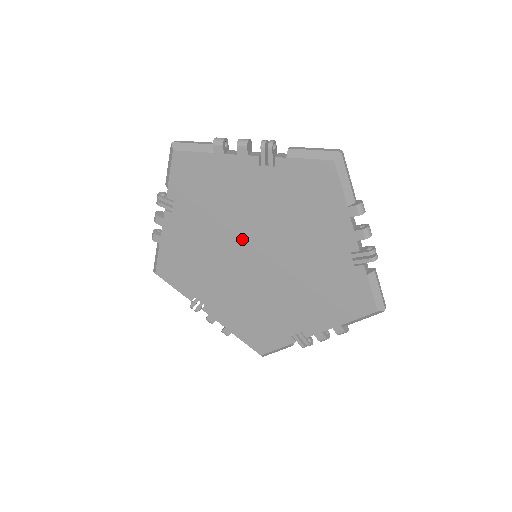
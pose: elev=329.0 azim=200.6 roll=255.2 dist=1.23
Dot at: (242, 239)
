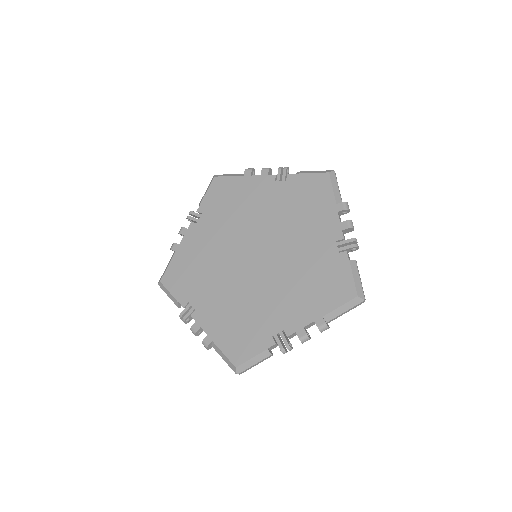
Dot at: (237, 259)
